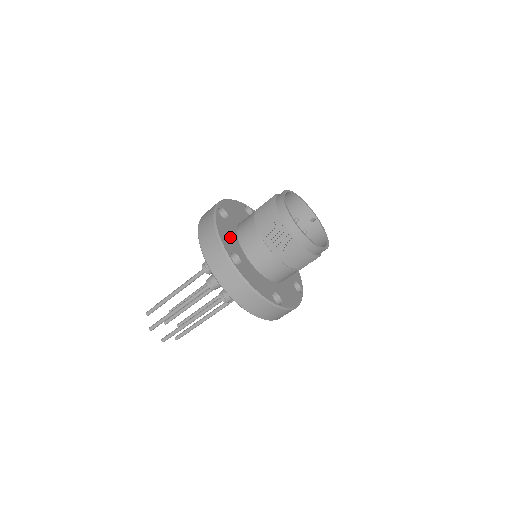
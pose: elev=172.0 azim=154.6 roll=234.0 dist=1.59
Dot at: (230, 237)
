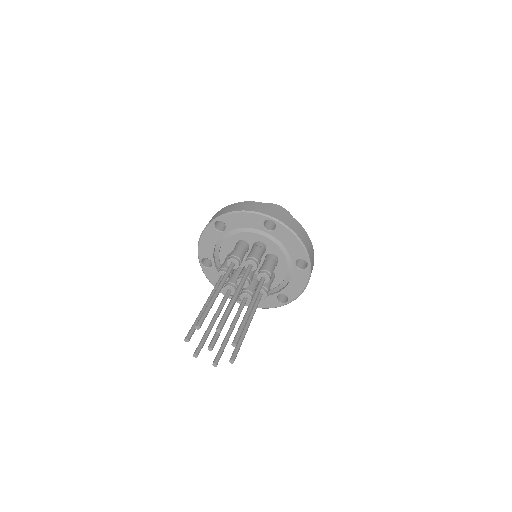
Dot at: occluded
